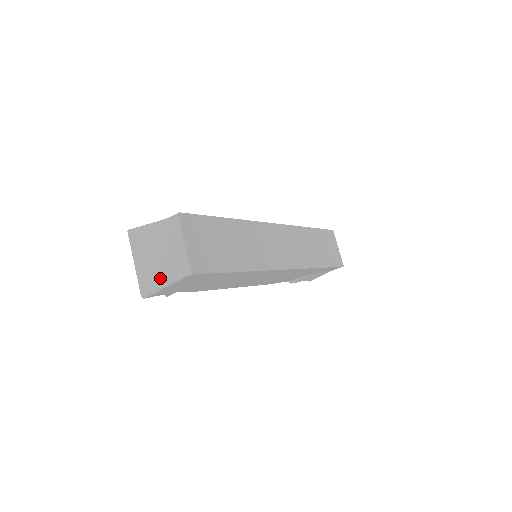
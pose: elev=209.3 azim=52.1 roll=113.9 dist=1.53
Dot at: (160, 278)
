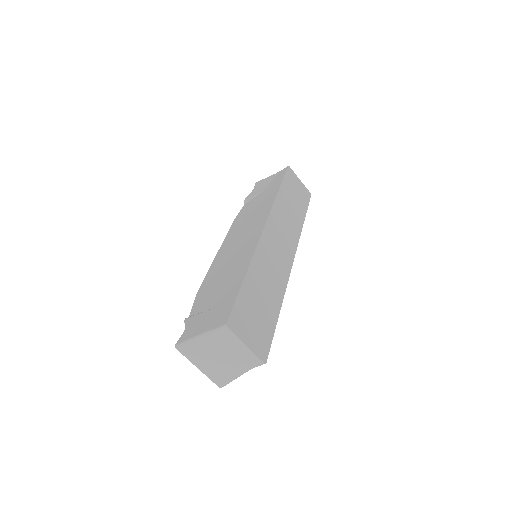
Dot at: (232, 372)
